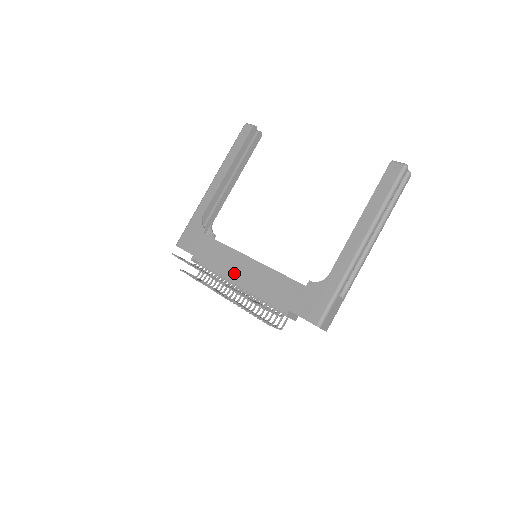
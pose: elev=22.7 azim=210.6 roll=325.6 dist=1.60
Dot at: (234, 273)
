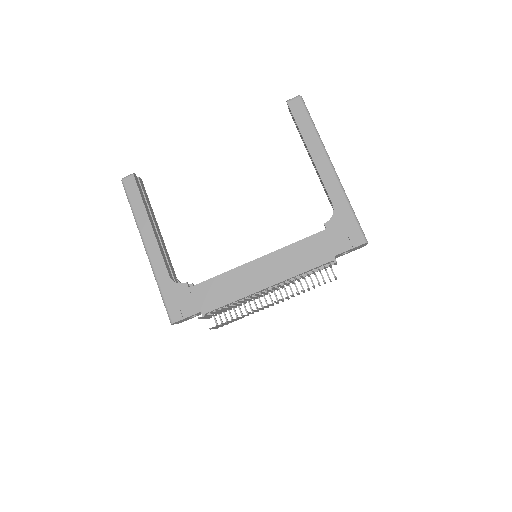
Dot at: (257, 282)
